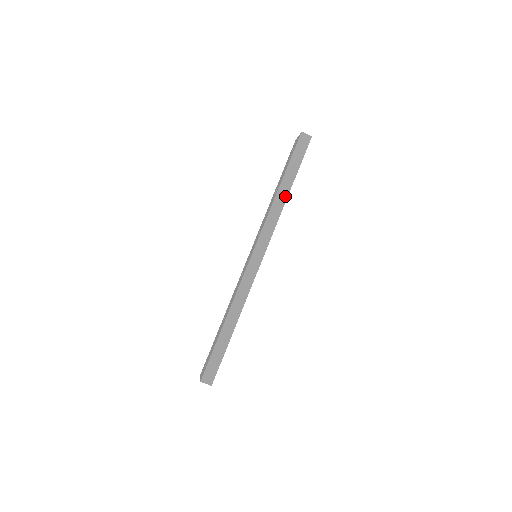
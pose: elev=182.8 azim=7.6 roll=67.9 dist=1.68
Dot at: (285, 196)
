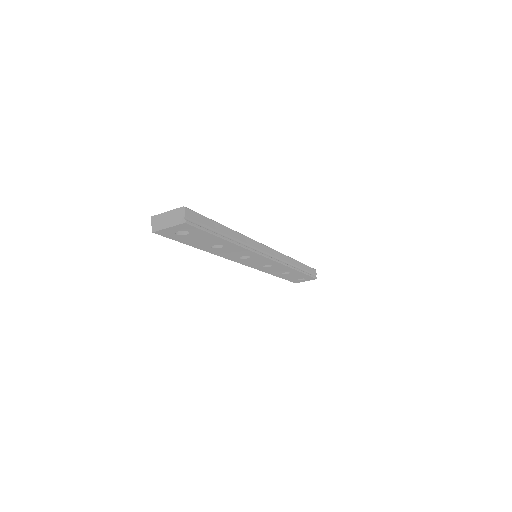
Dot at: (296, 267)
